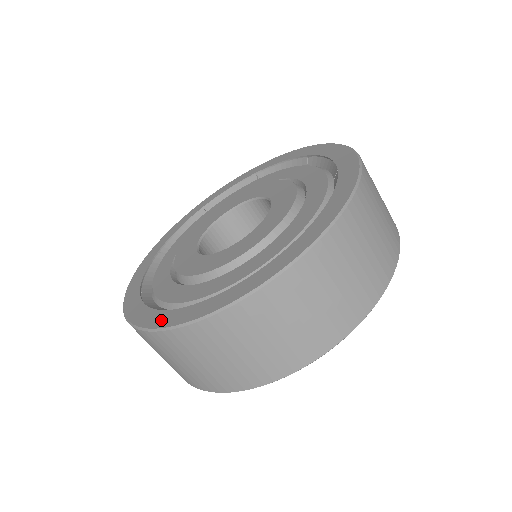
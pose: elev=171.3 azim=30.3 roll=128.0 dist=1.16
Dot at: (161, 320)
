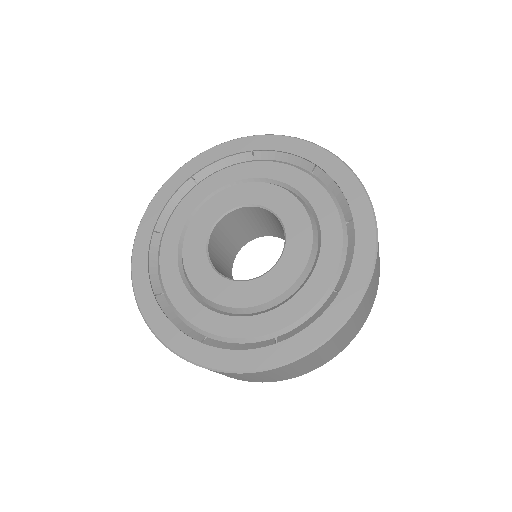
Dot at: (199, 355)
